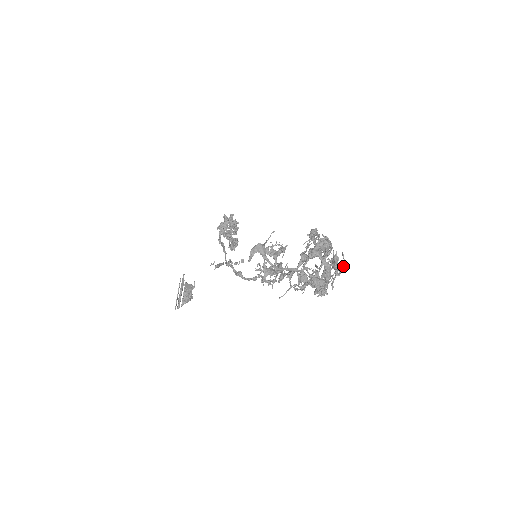
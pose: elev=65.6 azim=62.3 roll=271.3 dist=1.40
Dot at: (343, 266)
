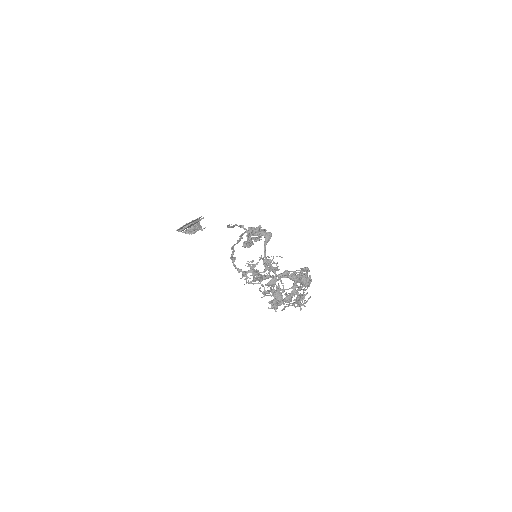
Dot at: (303, 303)
